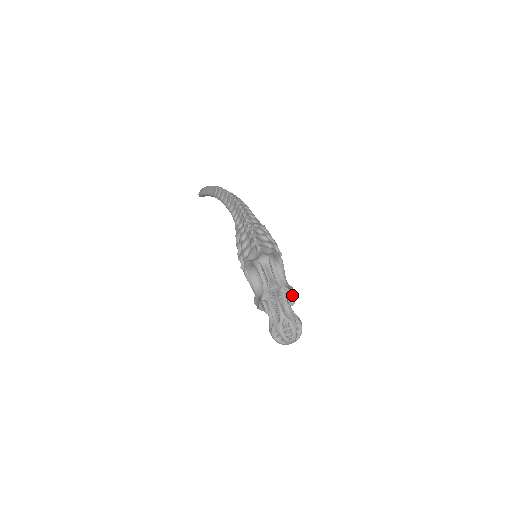
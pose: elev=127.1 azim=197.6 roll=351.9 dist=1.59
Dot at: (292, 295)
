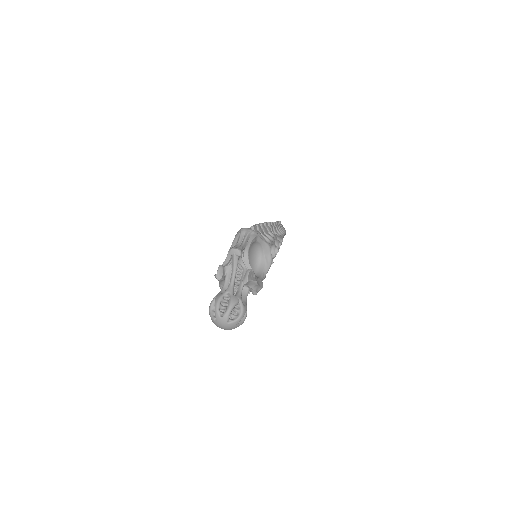
Dot at: (252, 277)
